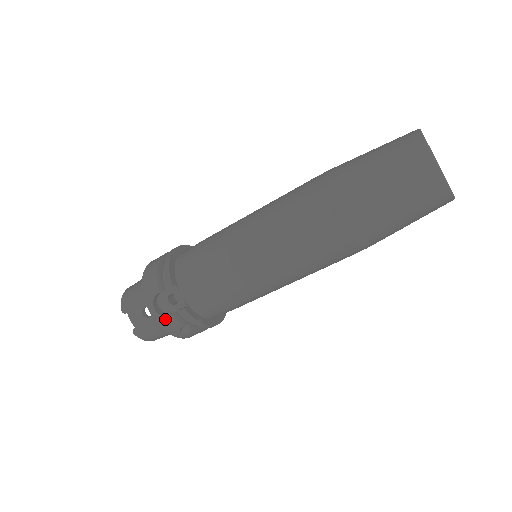
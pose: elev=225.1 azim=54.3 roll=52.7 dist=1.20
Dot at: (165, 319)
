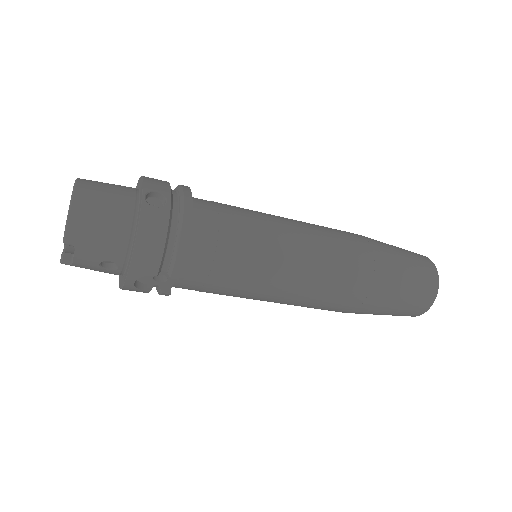
Dot at: (137, 290)
